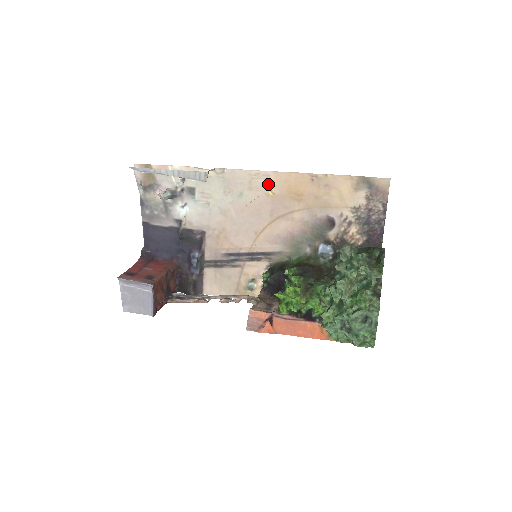
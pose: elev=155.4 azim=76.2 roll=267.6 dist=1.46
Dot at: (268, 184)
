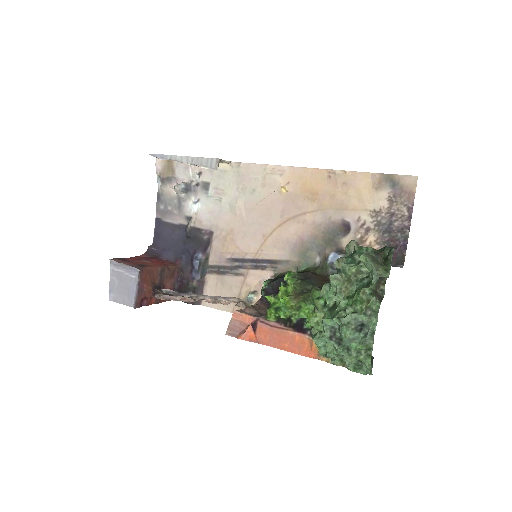
Dot at: (282, 180)
